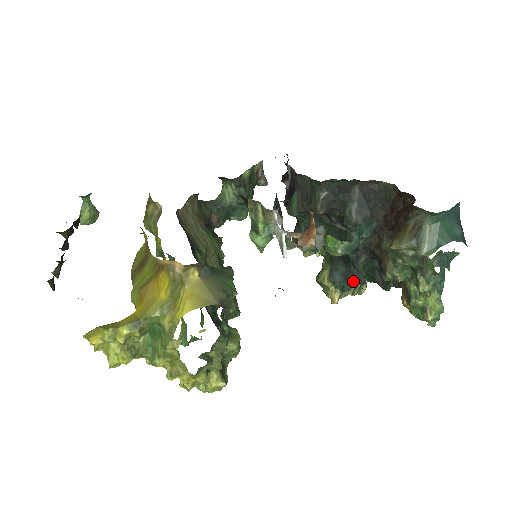
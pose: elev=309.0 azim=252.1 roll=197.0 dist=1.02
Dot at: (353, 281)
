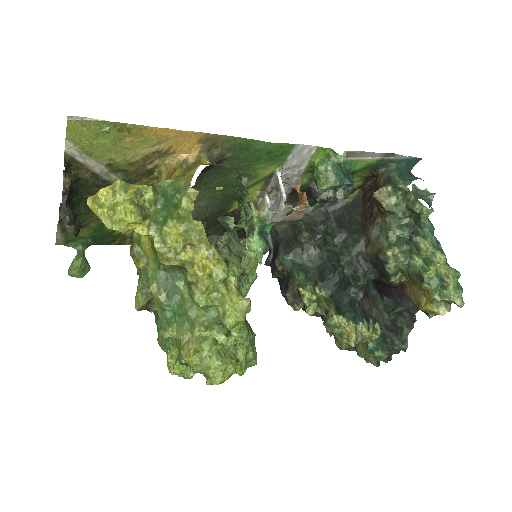
Dot at: (363, 313)
